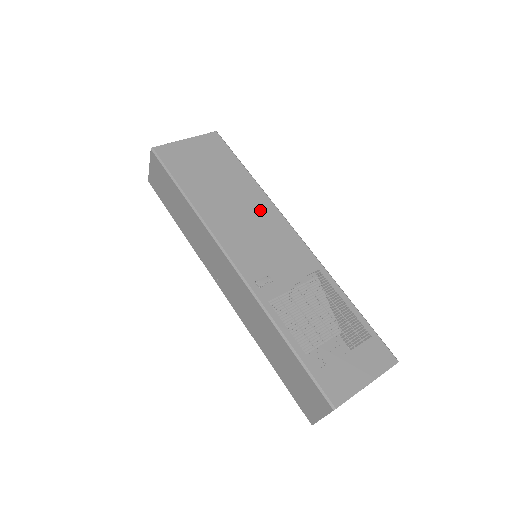
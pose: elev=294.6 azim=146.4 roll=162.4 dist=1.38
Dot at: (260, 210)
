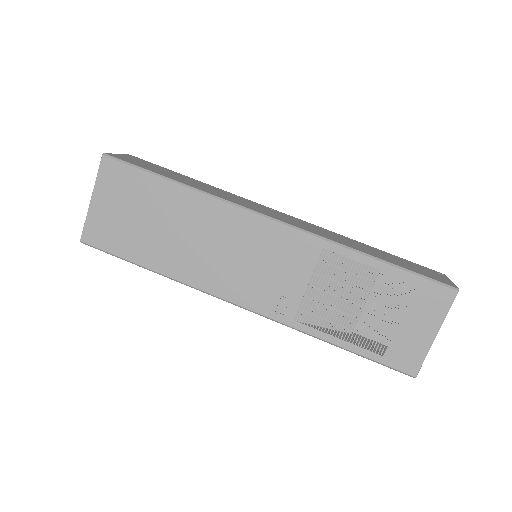
Dot at: (221, 225)
